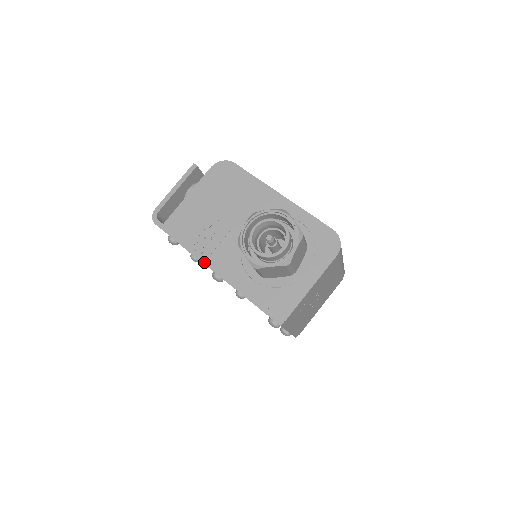
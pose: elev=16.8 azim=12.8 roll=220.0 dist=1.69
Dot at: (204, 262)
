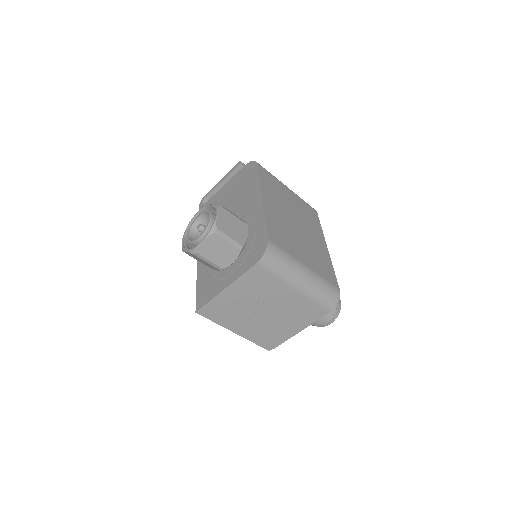
Dot at: occluded
